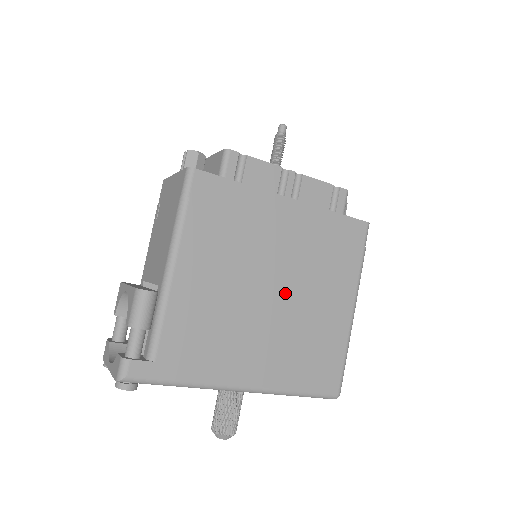
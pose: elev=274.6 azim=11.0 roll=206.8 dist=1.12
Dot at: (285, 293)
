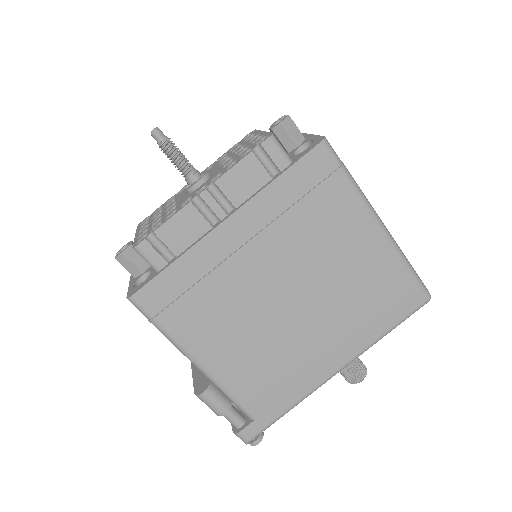
Dot at: (302, 288)
